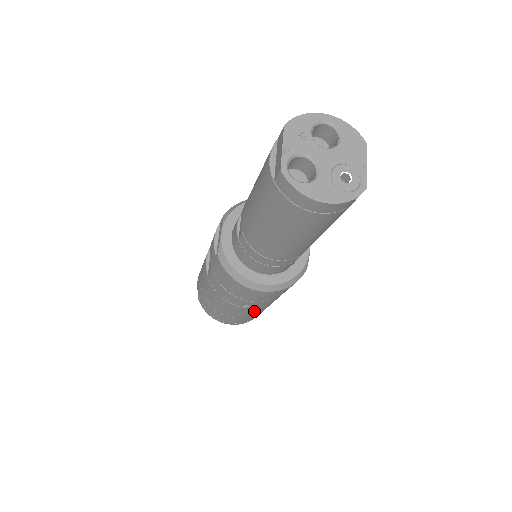
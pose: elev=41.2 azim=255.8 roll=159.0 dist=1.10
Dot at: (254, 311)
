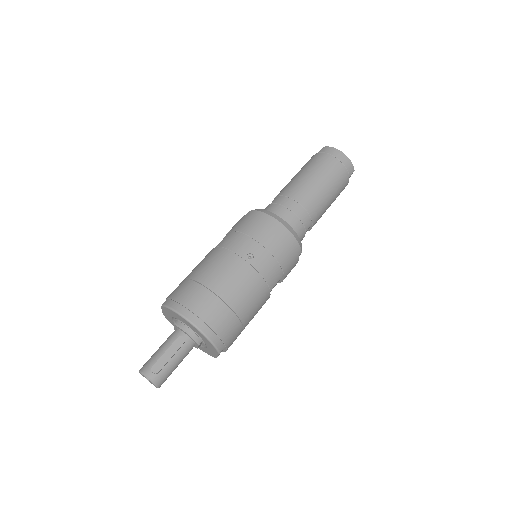
Dot at: (245, 282)
